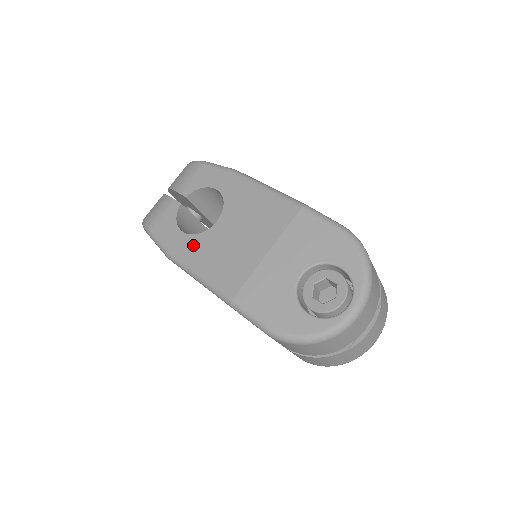
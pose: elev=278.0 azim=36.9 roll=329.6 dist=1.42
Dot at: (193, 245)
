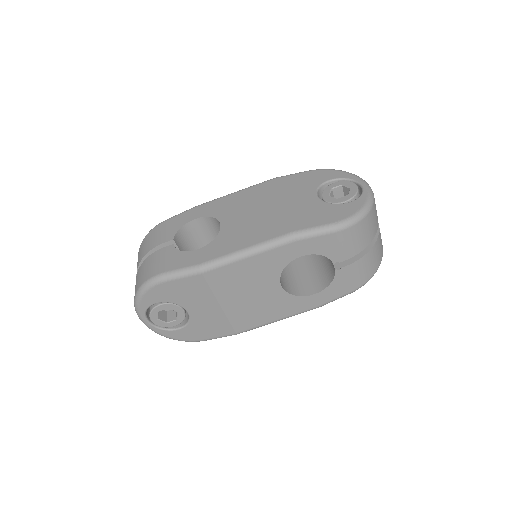
Dot at: (218, 245)
